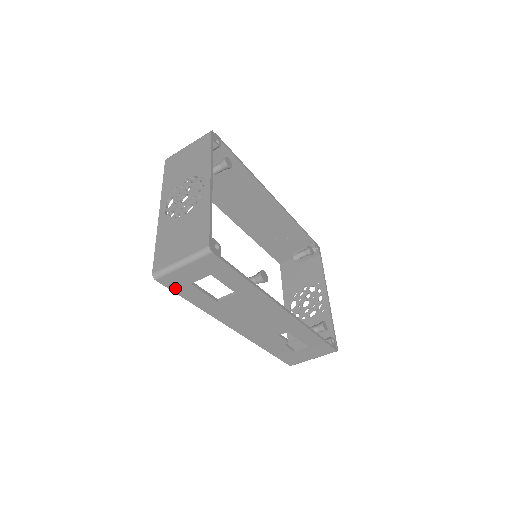
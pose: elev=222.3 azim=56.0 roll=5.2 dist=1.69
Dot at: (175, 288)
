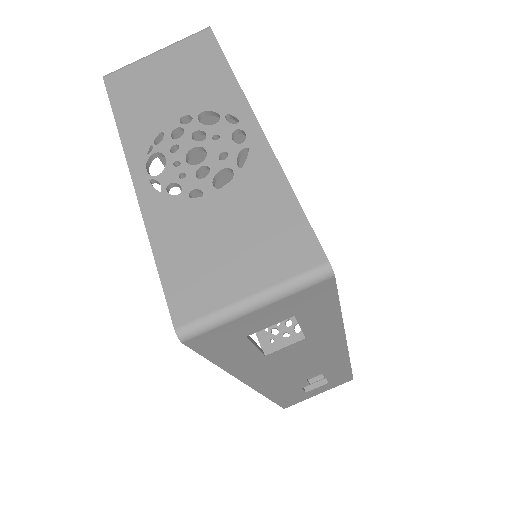
Dot at: (210, 349)
